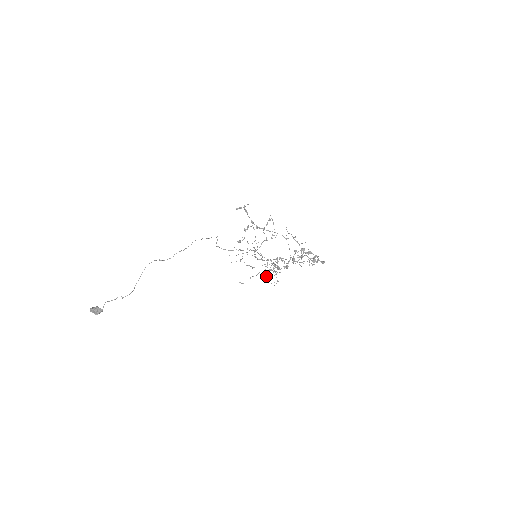
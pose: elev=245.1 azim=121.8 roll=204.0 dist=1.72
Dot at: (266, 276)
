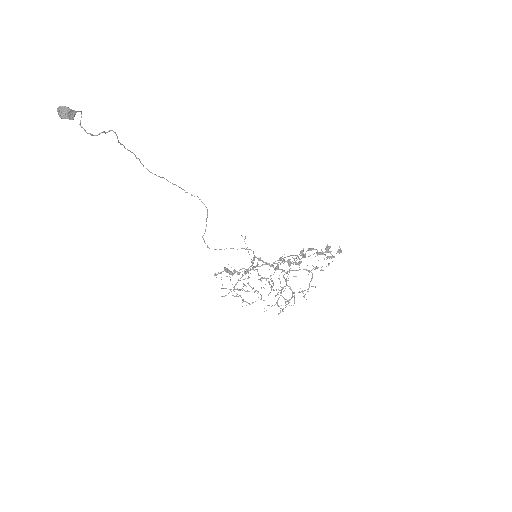
Dot at: (276, 266)
